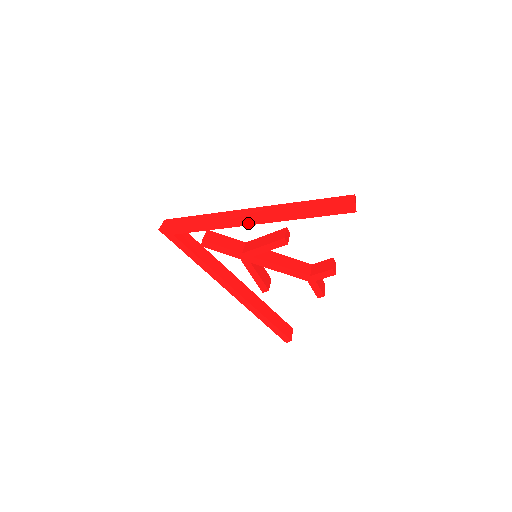
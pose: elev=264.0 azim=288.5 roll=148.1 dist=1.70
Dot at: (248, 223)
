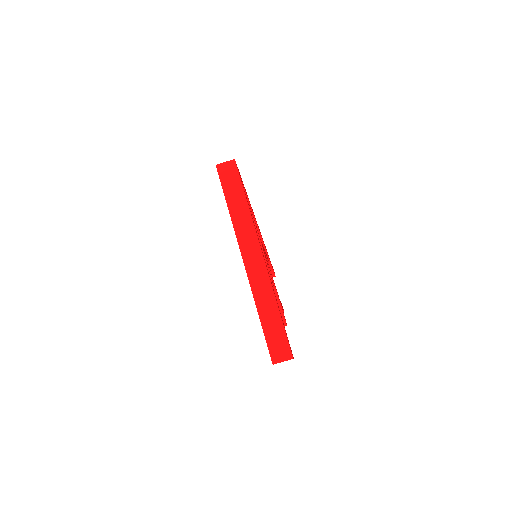
Dot at: (243, 258)
